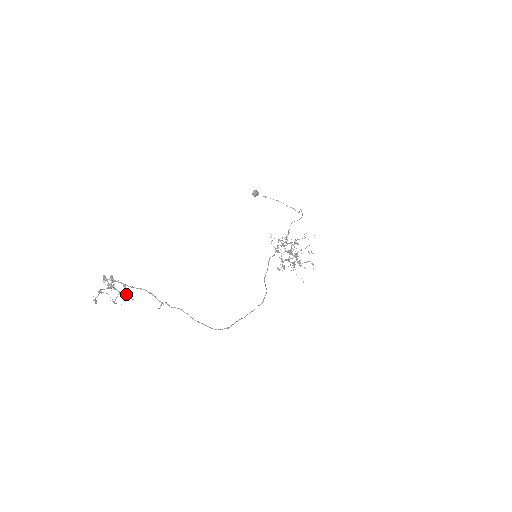
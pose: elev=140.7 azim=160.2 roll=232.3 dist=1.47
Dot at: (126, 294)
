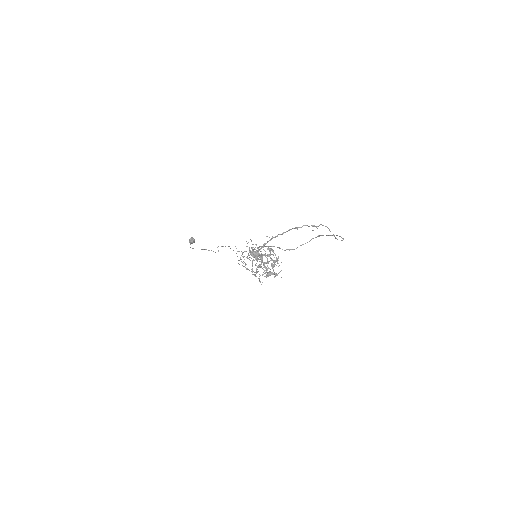
Dot at: (276, 258)
